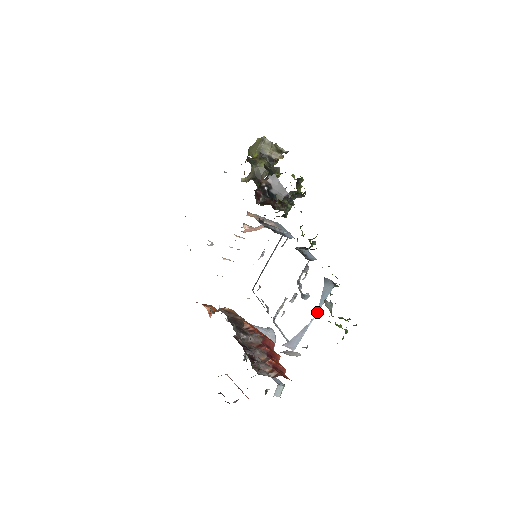
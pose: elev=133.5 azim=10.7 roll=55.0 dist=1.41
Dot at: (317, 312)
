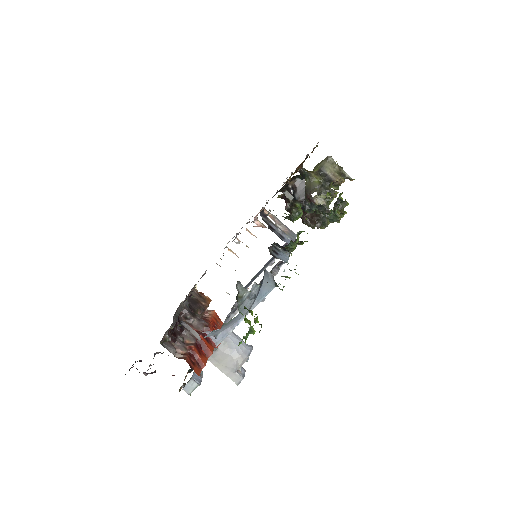
Dot at: occluded
